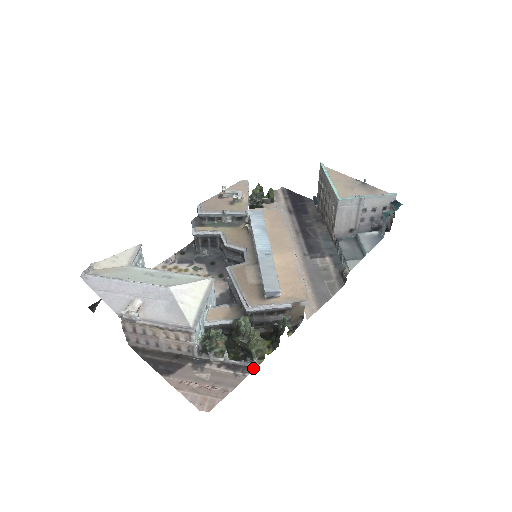
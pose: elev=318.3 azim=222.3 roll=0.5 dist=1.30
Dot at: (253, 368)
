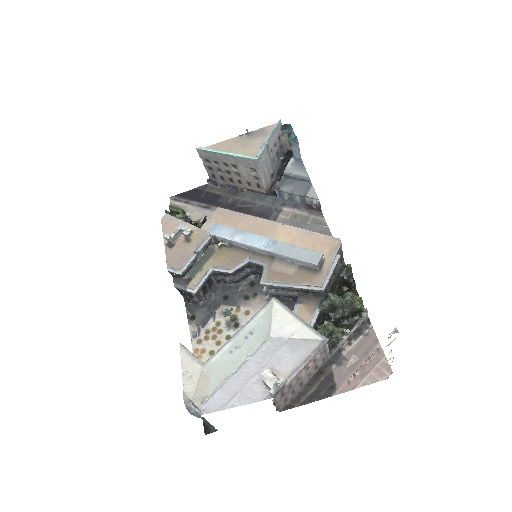
Dot at: (367, 319)
